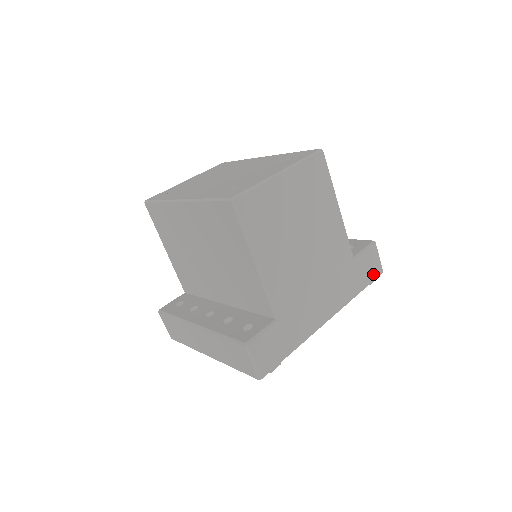
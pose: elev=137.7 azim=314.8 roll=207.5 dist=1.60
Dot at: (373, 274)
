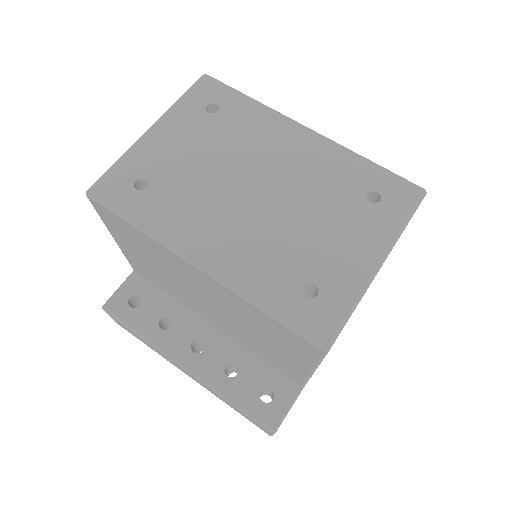
Dot at: occluded
